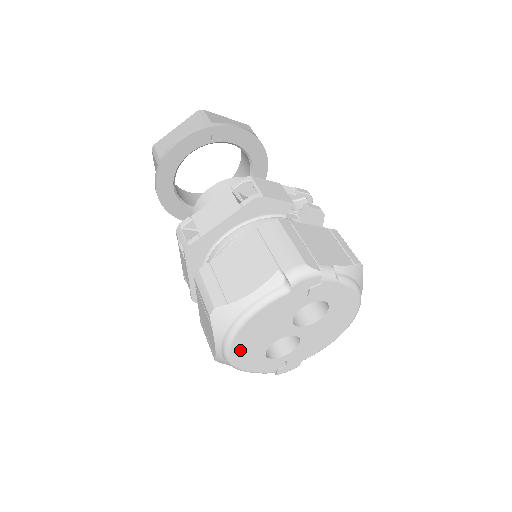
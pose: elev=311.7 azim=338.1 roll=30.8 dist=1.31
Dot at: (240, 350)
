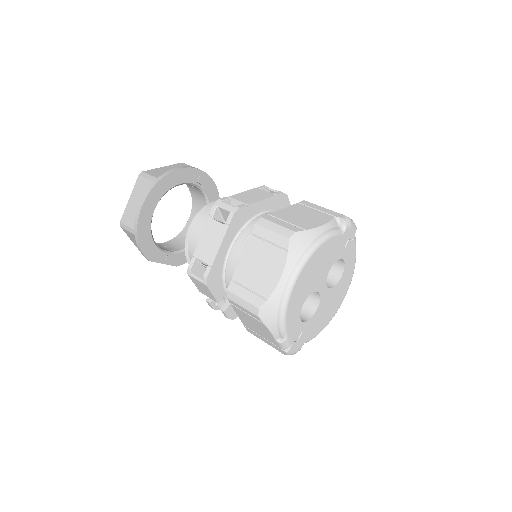
Dot at: (300, 284)
